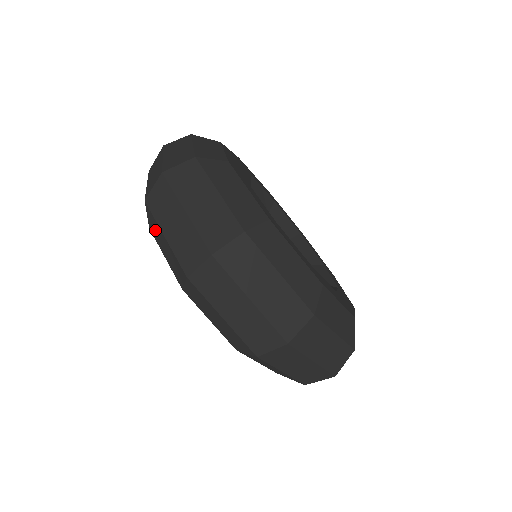
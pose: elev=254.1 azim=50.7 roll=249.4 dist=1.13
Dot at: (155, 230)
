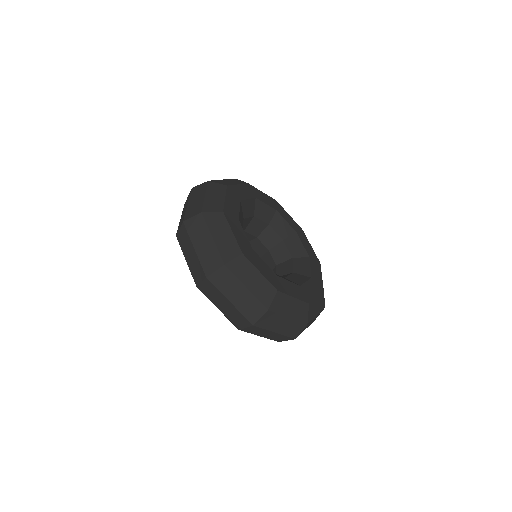
Dot at: occluded
